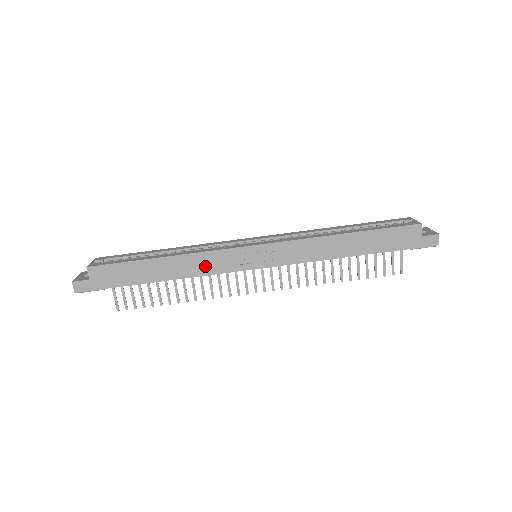
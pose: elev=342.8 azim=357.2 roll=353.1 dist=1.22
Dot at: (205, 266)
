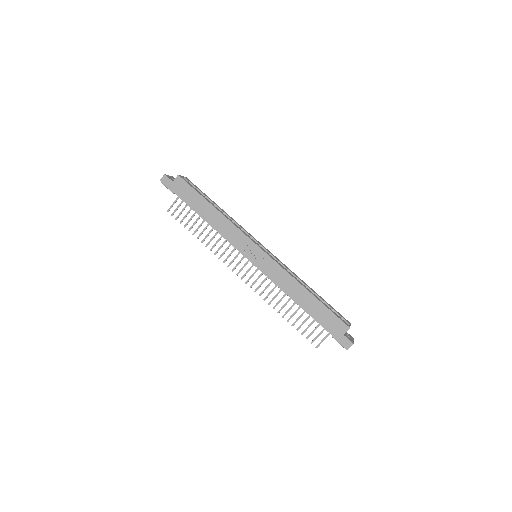
Dot at: (228, 232)
